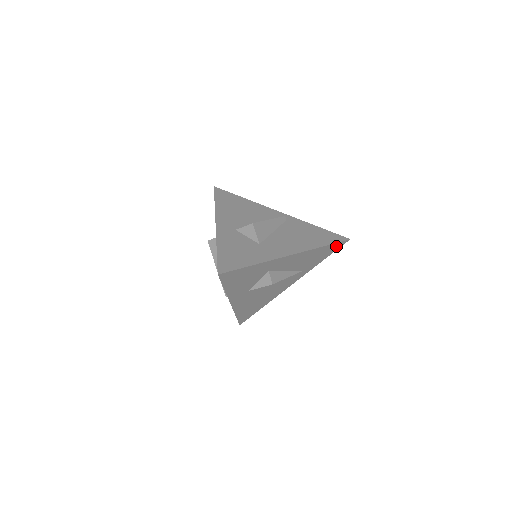
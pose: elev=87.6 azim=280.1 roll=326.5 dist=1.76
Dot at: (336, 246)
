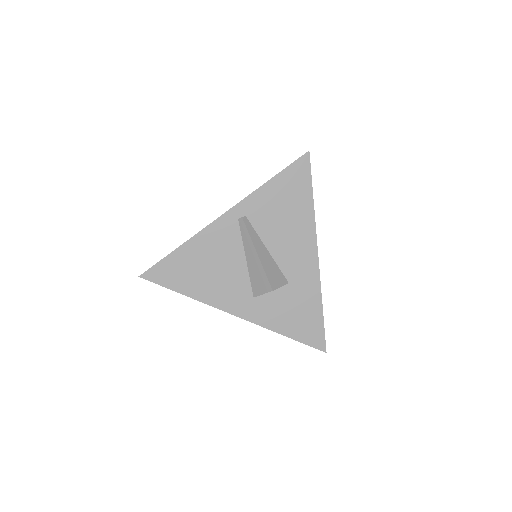
Dot at: occluded
